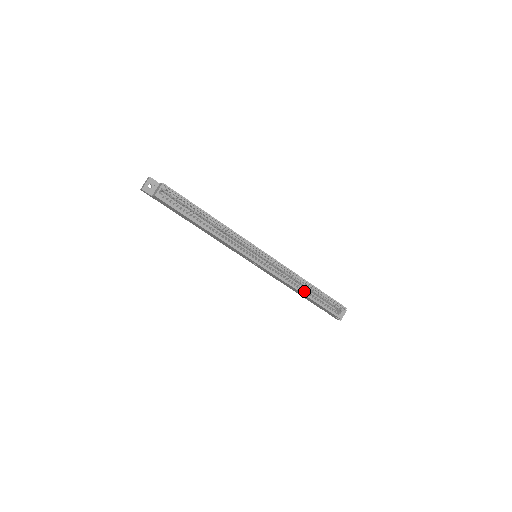
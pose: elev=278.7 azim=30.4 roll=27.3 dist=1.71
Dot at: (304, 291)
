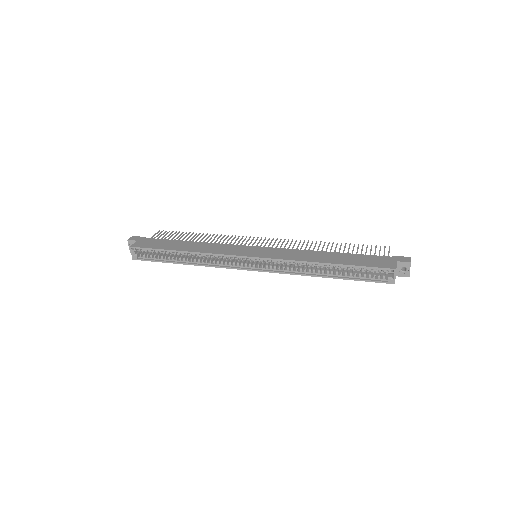
Dot at: (327, 271)
